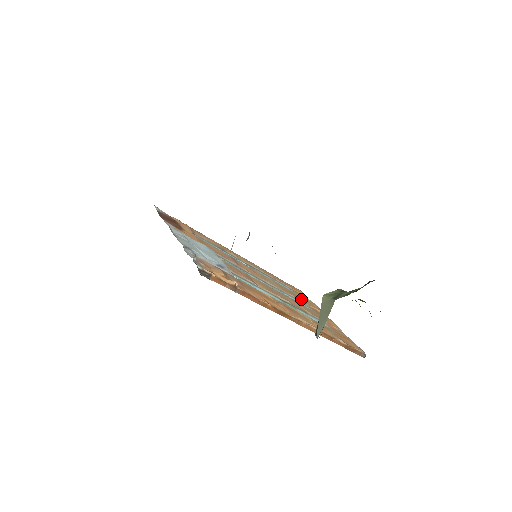
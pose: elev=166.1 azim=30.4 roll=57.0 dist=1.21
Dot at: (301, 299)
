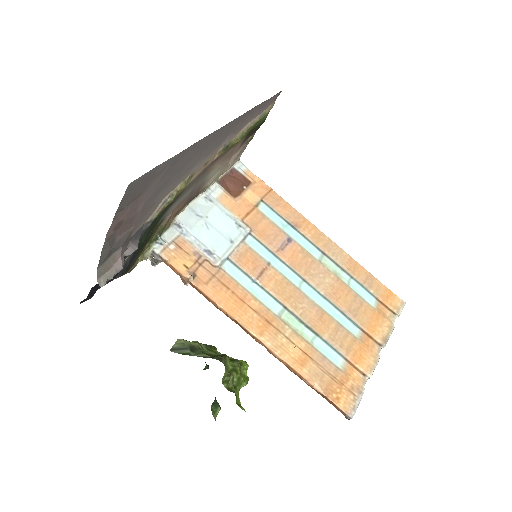
Dot at: (361, 315)
